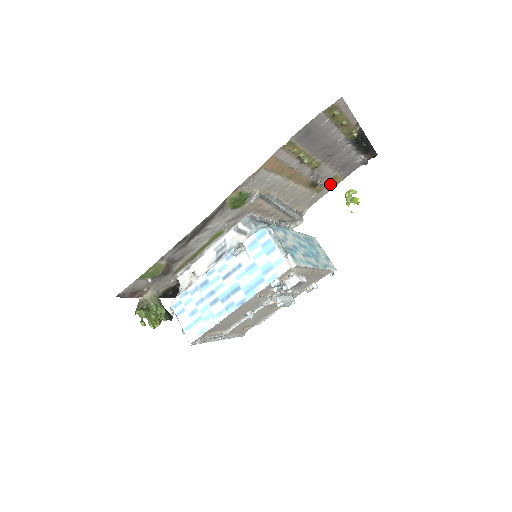
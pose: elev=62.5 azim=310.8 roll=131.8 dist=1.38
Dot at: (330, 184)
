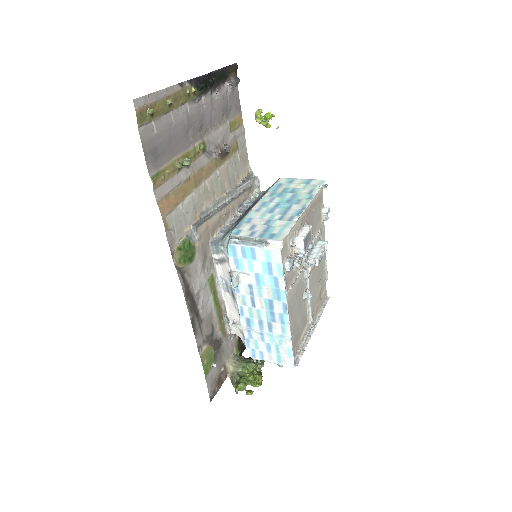
Dot at: (237, 132)
